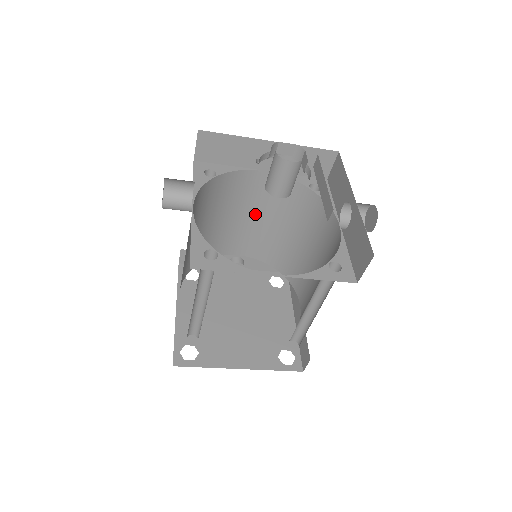
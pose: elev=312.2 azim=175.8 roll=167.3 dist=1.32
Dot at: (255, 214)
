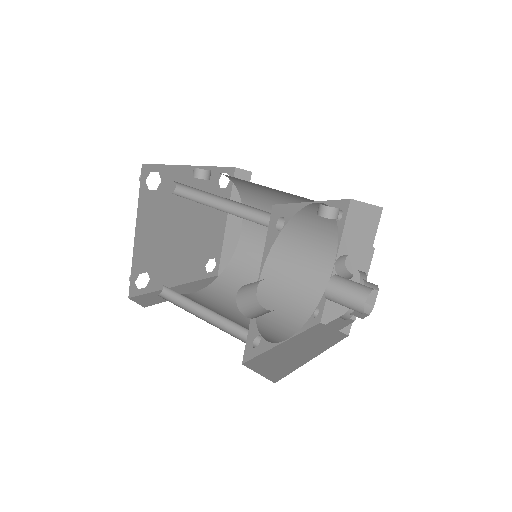
Dot at: occluded
